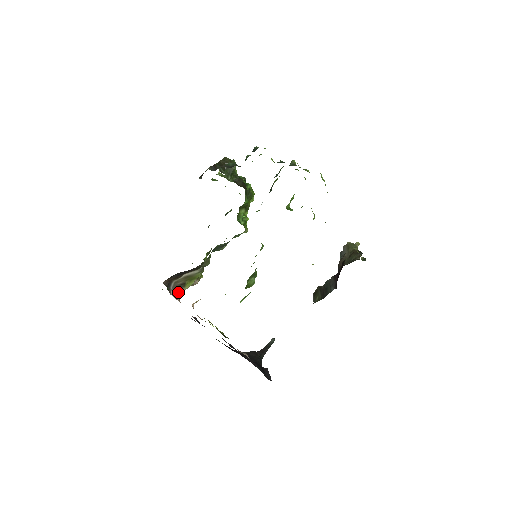
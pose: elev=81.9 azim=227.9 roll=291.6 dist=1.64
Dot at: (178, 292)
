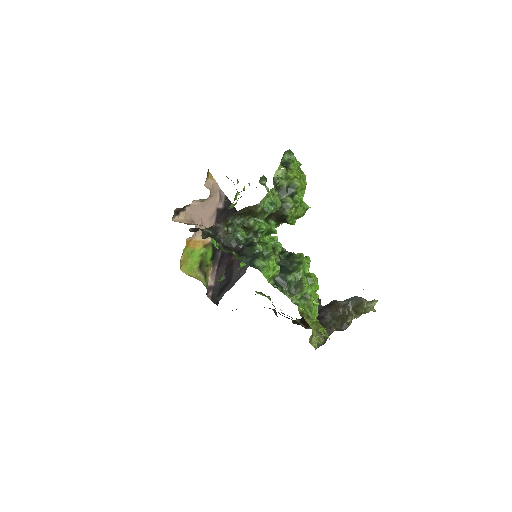
Dot at: (204, 199)
